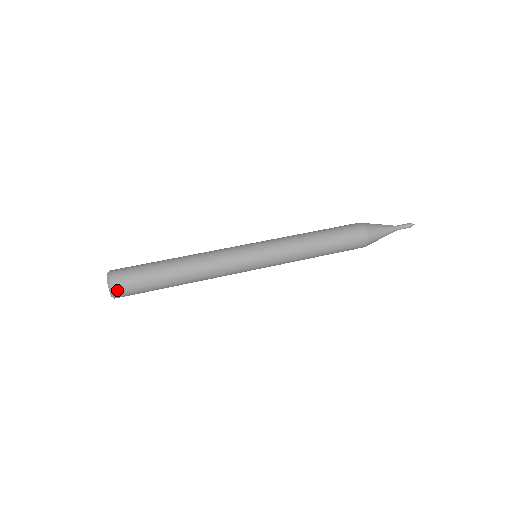
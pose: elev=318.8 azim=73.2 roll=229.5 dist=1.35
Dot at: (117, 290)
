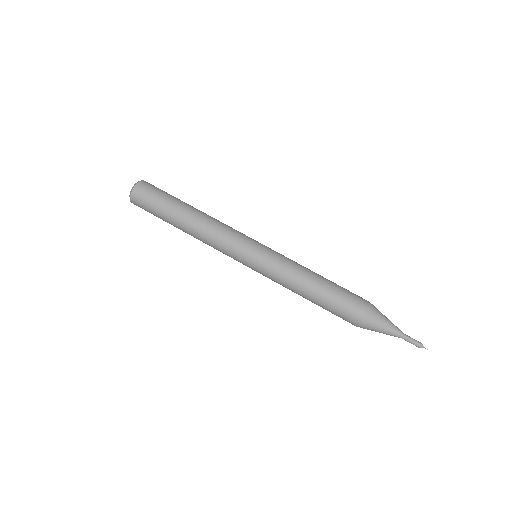
Dot at: (134, 199)
